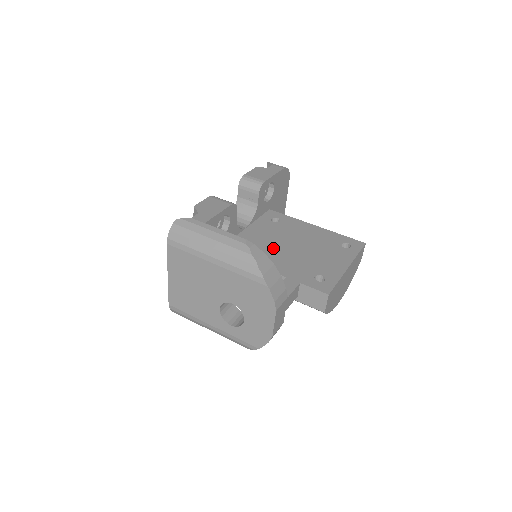
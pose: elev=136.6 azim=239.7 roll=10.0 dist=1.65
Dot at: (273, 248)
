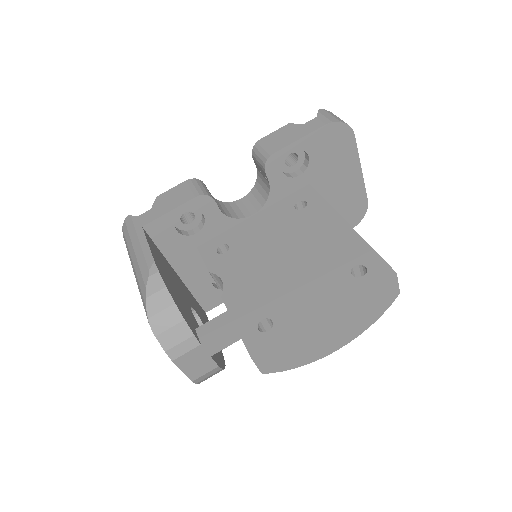
Dot at: (254, 256)
